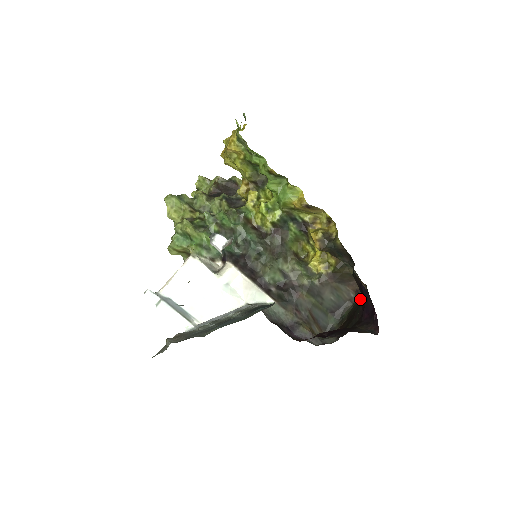
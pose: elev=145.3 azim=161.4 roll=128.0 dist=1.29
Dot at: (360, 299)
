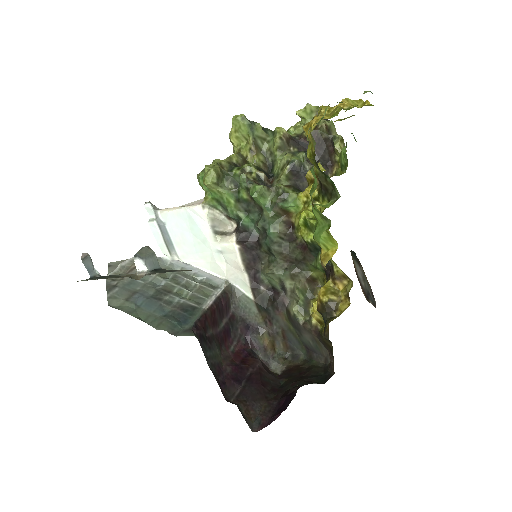
Dot at: (326, 372)
